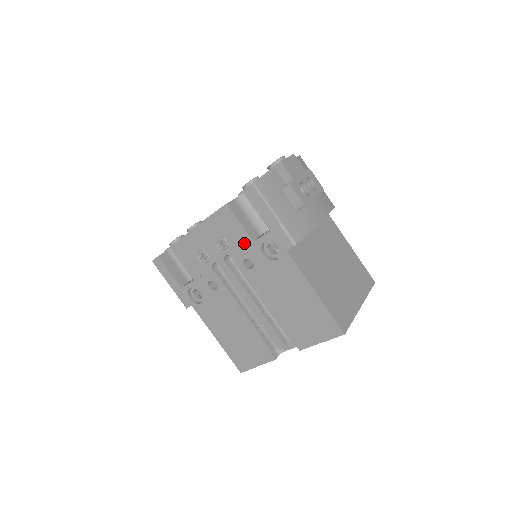
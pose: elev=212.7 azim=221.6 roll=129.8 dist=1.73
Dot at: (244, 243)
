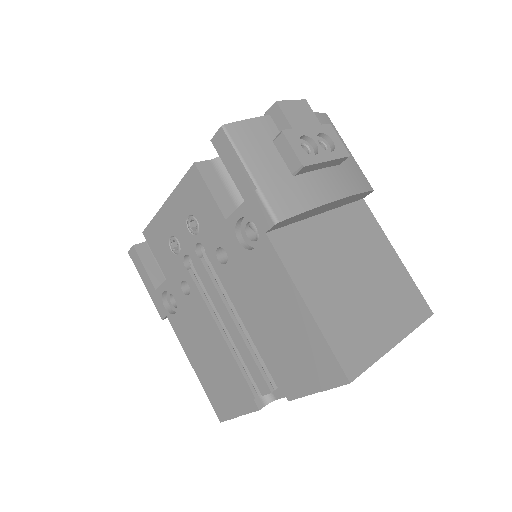
Dot at: (216, 223)
